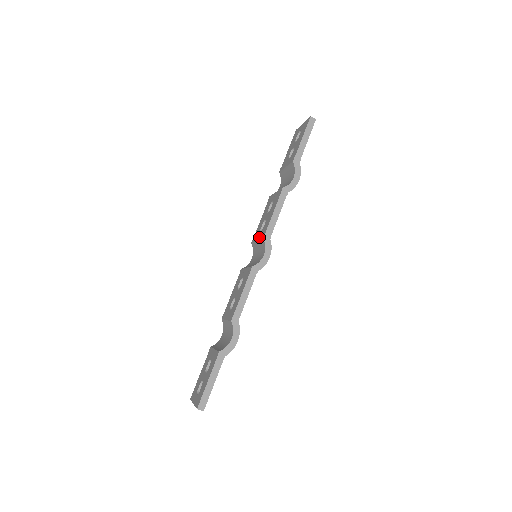
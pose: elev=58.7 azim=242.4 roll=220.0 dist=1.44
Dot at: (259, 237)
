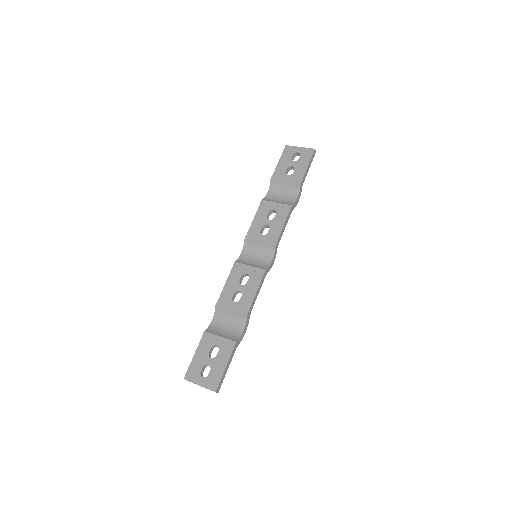
Dot at: (264, 241)
